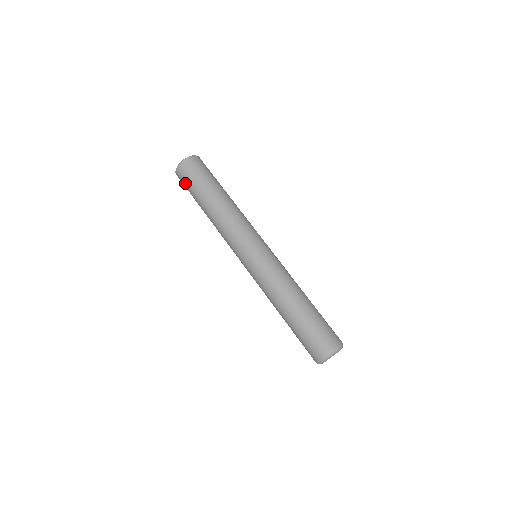
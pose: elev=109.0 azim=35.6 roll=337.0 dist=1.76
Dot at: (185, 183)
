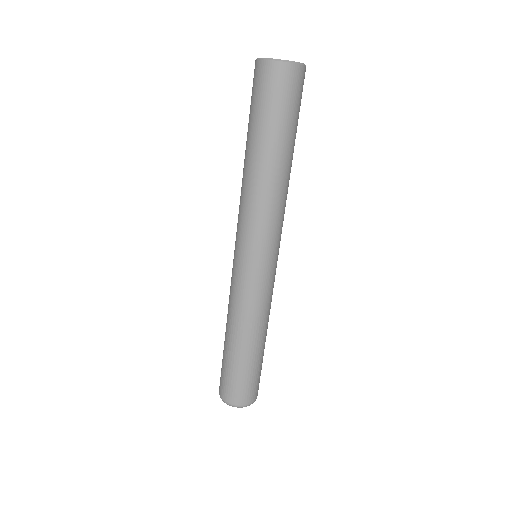
Dot at: (266, 94)
